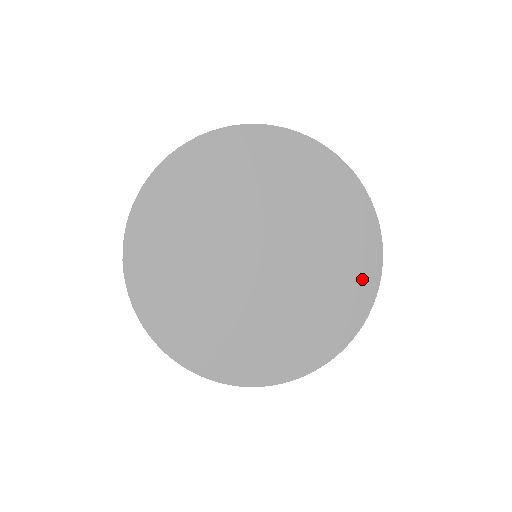
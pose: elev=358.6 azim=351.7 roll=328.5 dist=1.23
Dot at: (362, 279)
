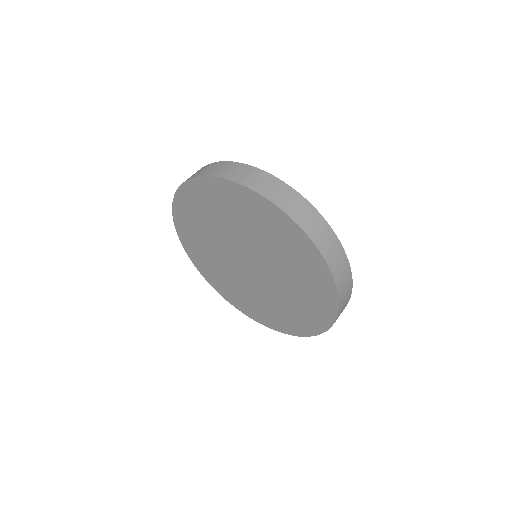
Dot at: (296, 326)
